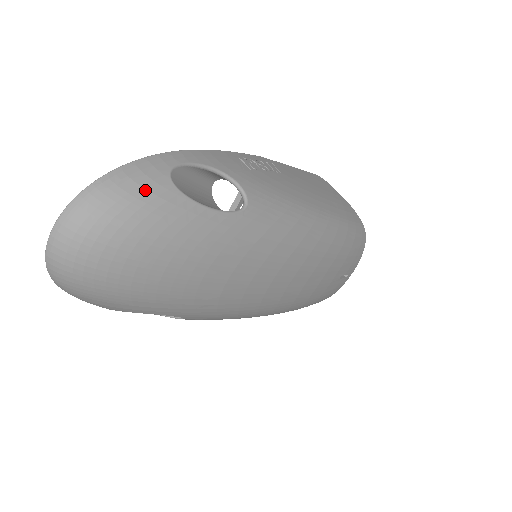
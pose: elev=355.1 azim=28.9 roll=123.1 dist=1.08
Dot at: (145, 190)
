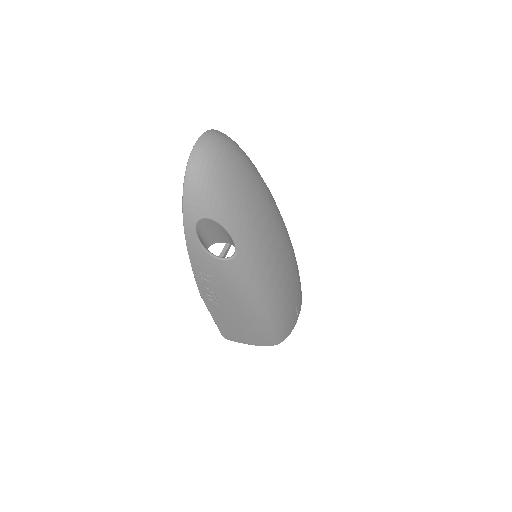
Dot at: (237, 144)
